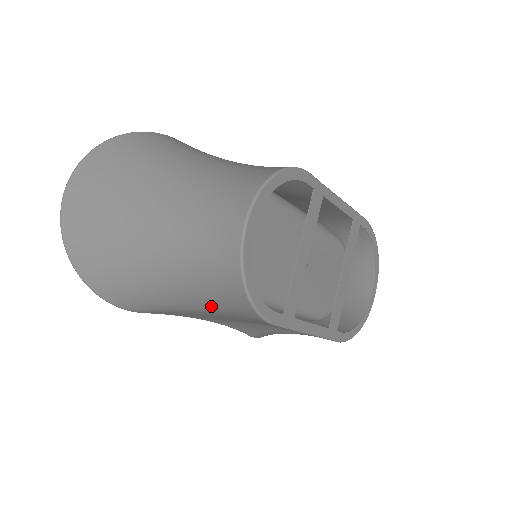
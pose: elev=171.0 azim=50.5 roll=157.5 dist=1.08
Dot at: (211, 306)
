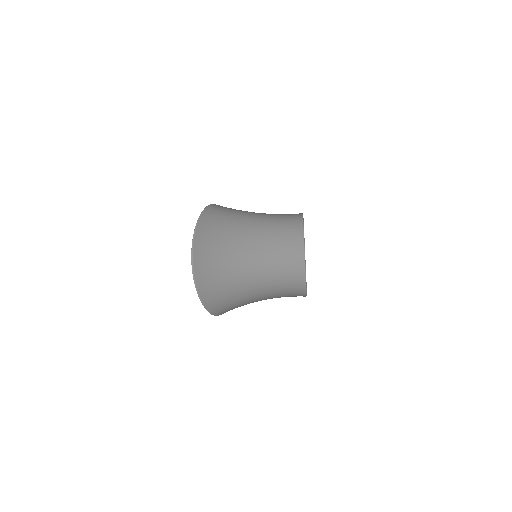
Dot at: (272, 297)
